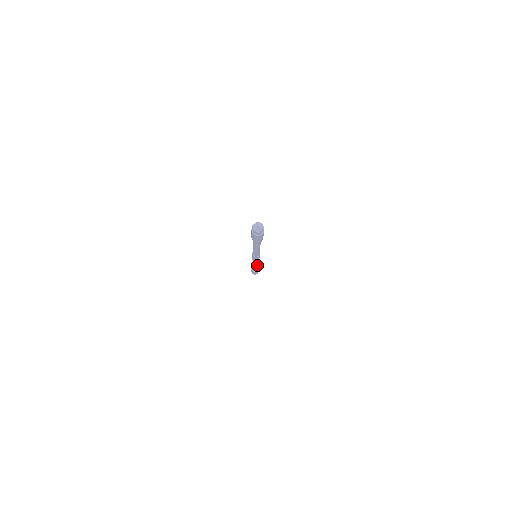
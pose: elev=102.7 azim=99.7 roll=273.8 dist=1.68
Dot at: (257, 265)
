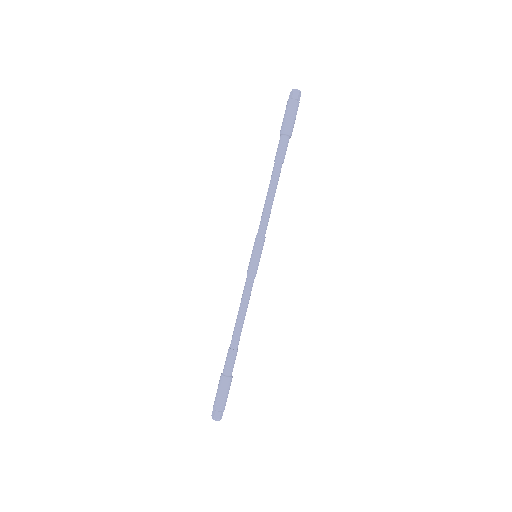
Dot at: (240, 325)
